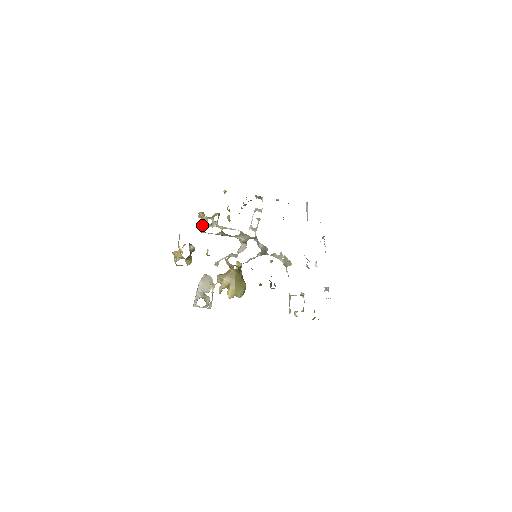
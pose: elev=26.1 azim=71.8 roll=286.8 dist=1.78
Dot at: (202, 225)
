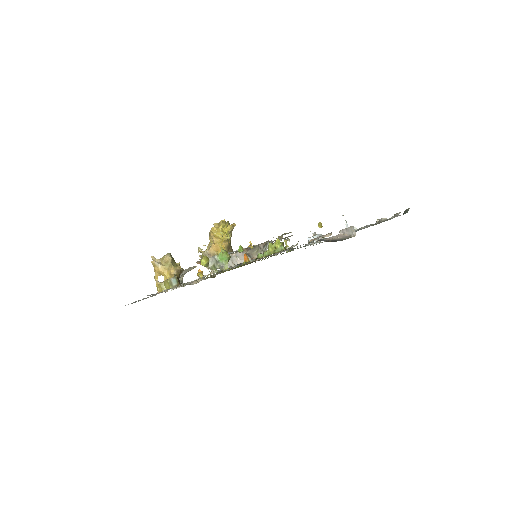
Dot at: occluded
